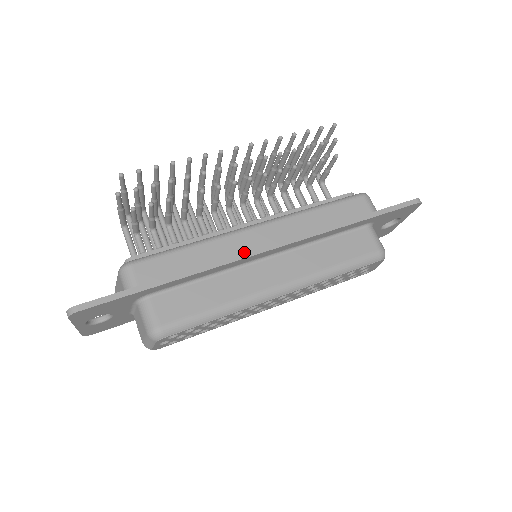
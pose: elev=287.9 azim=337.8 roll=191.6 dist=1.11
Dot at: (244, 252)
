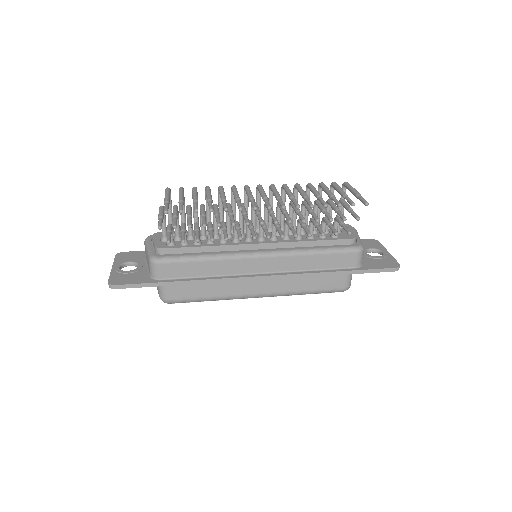
Dot at: (242, 277)
